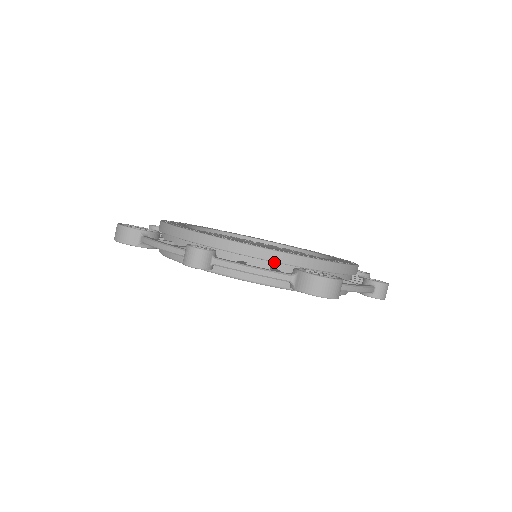
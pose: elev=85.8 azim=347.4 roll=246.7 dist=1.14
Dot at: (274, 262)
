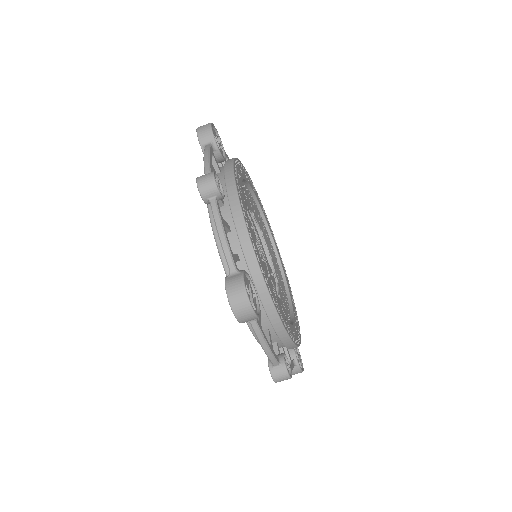
Dot at: occluded
